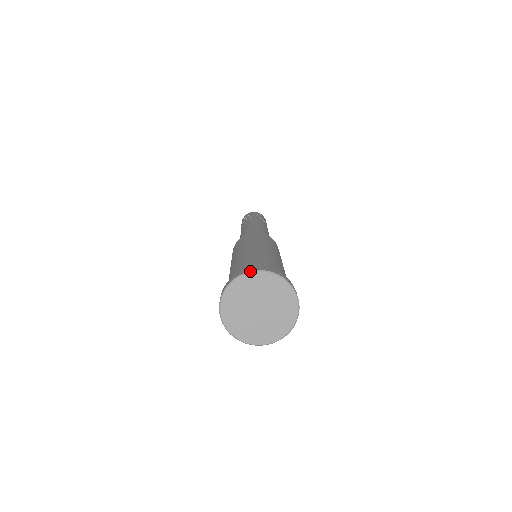
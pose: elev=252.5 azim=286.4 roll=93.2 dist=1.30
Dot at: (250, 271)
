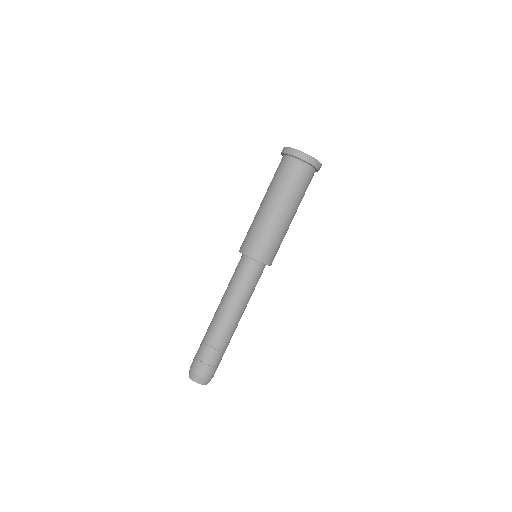
Dot at: occluded
